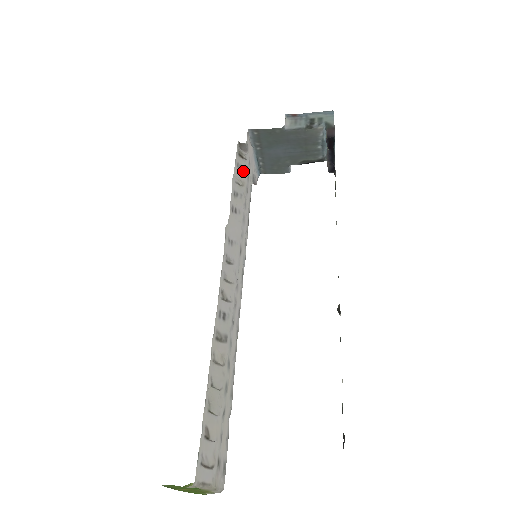
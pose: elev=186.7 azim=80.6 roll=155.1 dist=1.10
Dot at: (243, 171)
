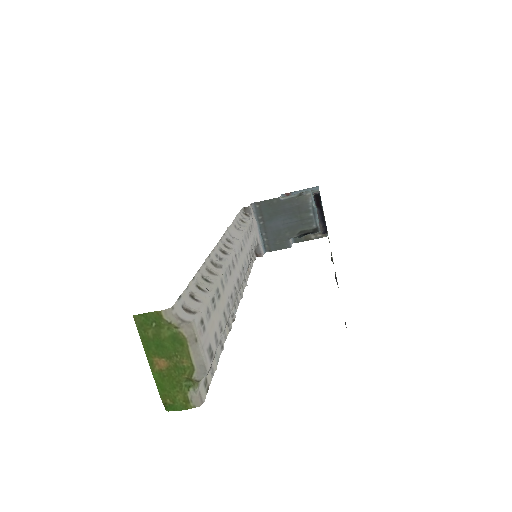
Dot at: (246, 220)
